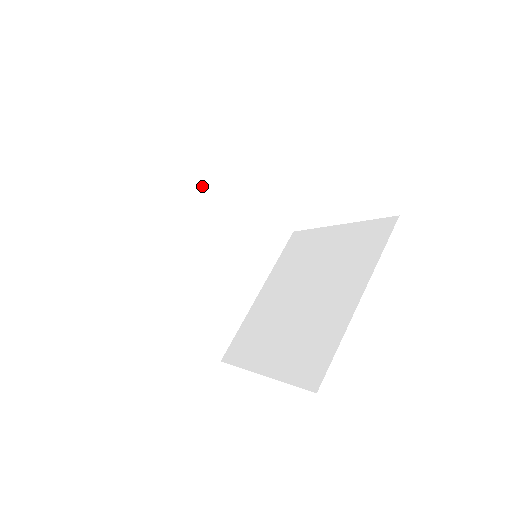
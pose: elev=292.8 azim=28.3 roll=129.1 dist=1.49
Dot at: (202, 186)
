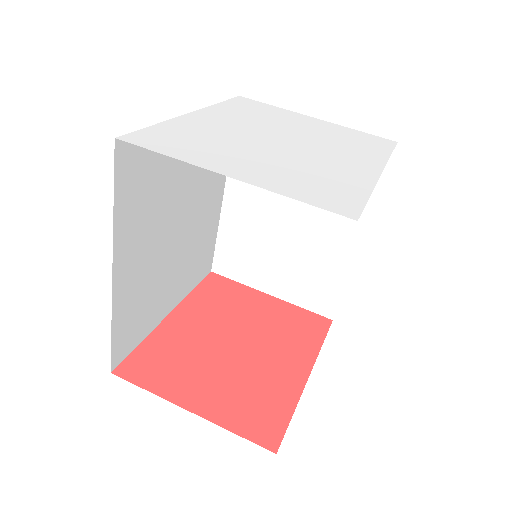
Dot at: occluded
